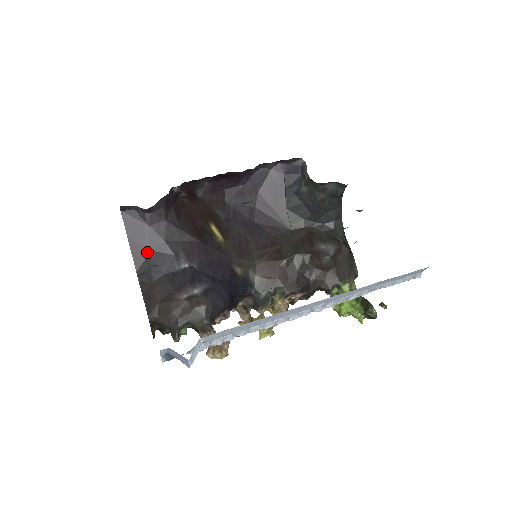
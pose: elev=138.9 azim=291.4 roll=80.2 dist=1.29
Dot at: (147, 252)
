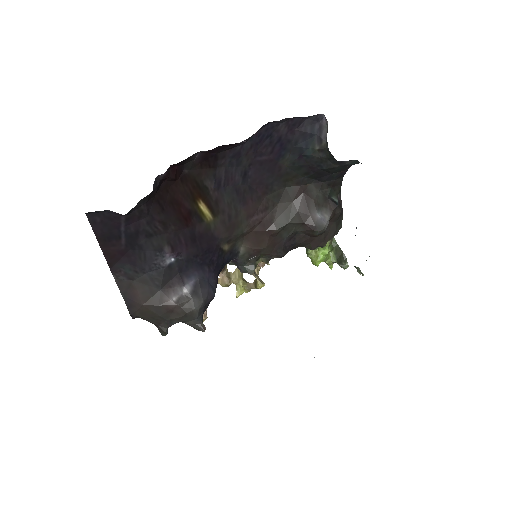
Dot at: (124, 251)
